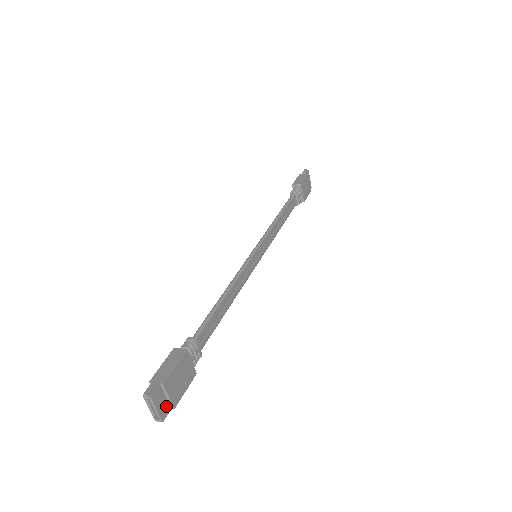
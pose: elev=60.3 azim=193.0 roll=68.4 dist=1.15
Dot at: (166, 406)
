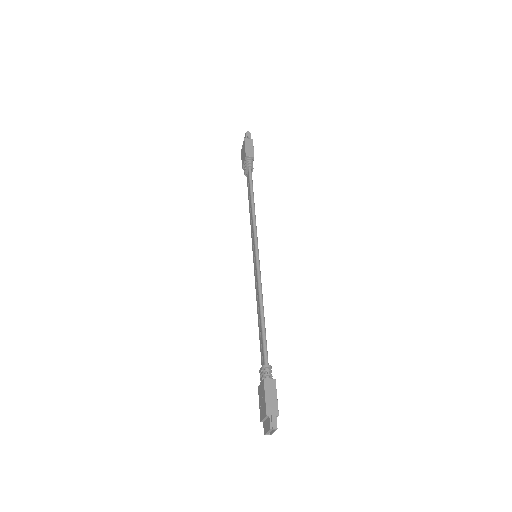
Dot at: occluded
